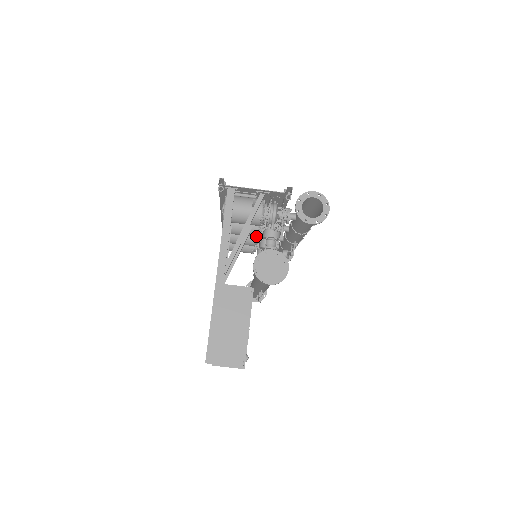
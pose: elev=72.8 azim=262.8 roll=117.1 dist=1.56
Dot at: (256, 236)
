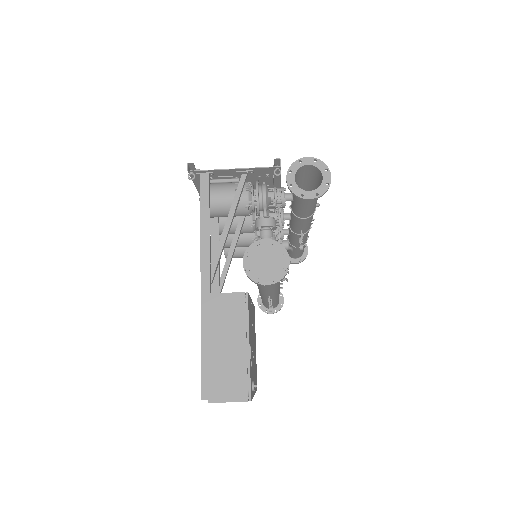
Dot at: (252, 232)
